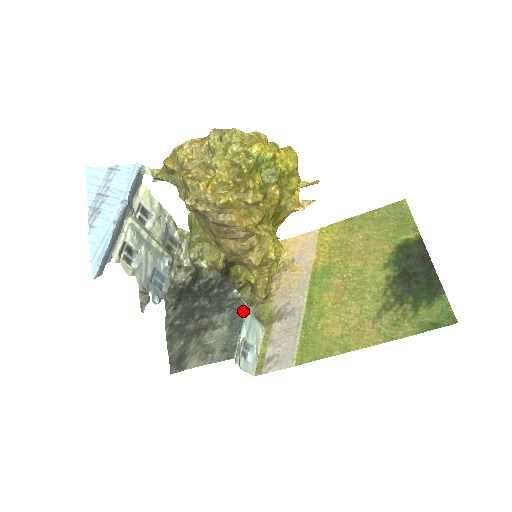
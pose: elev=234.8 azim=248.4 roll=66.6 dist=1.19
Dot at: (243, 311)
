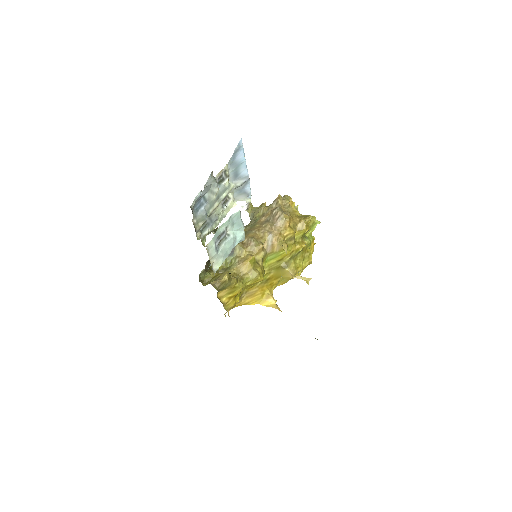
Dot at: (244, 234)
